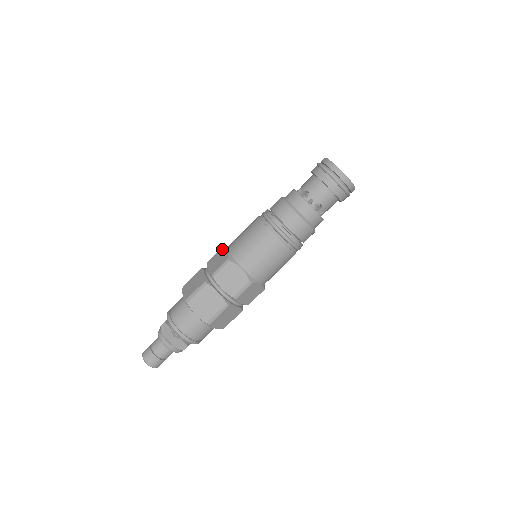
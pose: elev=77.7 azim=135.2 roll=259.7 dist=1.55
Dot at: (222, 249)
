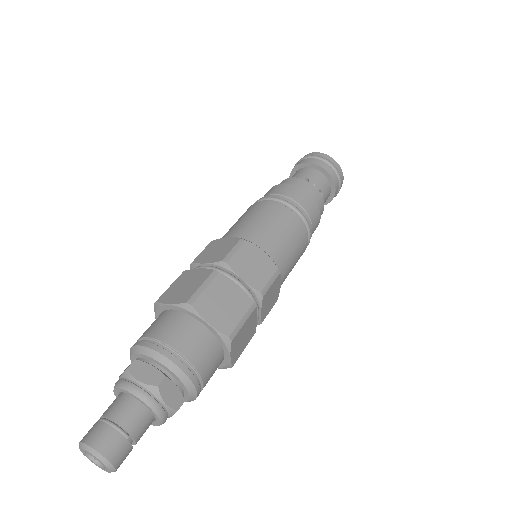
Dot at: (214, 241)
